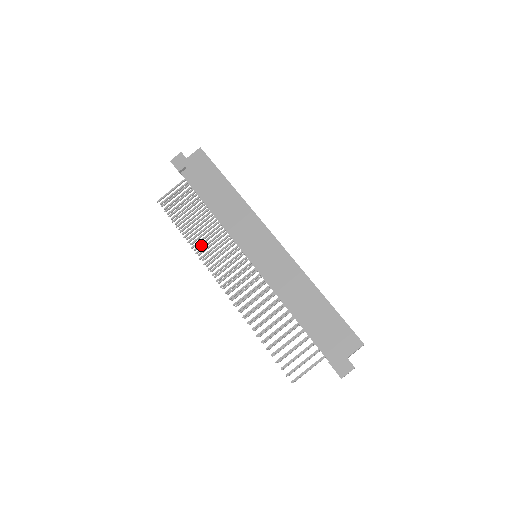
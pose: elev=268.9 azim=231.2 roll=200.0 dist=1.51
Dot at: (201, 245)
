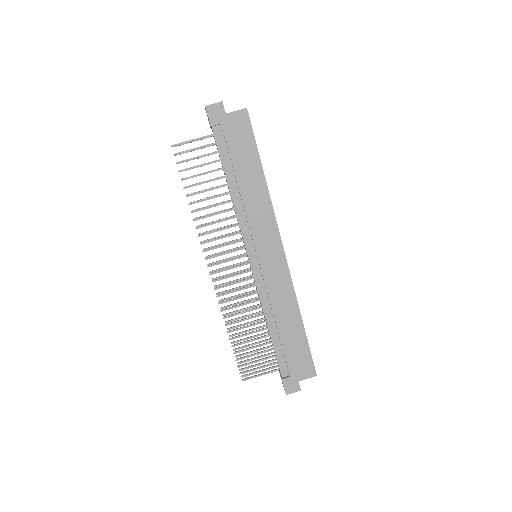
Dot at: occluded
